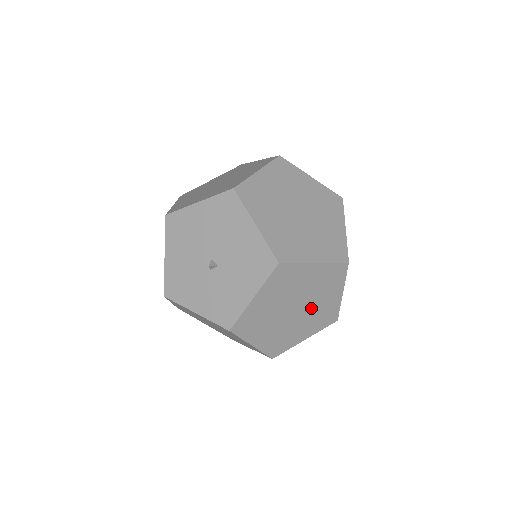
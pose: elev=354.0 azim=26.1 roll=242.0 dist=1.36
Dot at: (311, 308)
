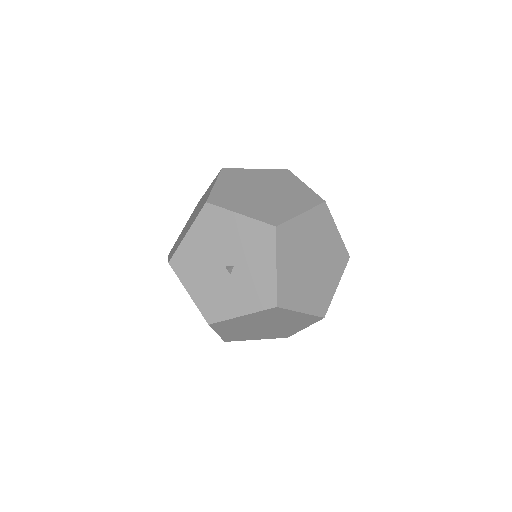
Dot at: (324, 255)
